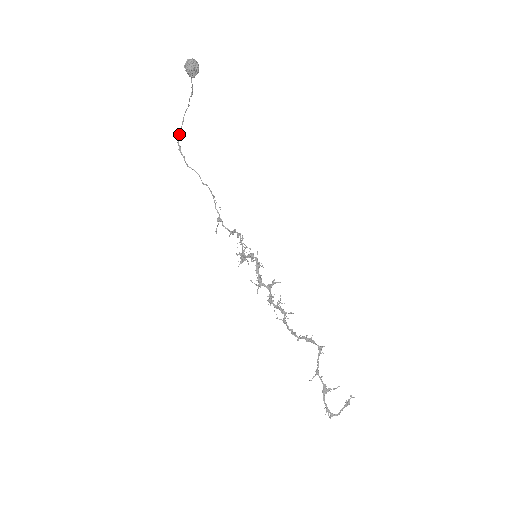
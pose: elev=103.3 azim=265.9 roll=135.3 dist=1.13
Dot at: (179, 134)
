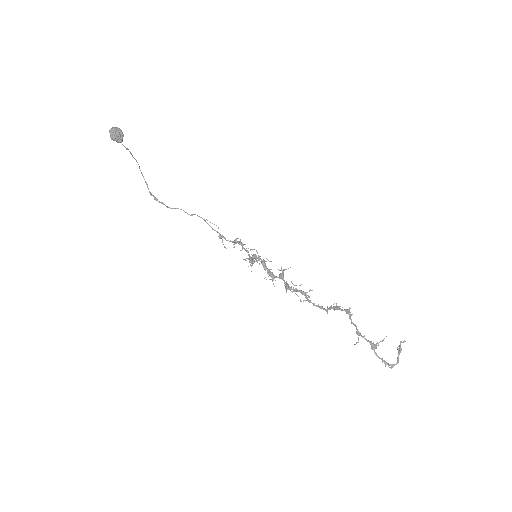
Dot at: (147, 187)
